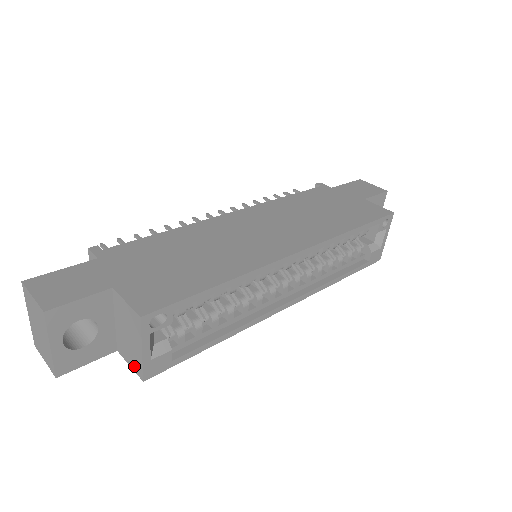
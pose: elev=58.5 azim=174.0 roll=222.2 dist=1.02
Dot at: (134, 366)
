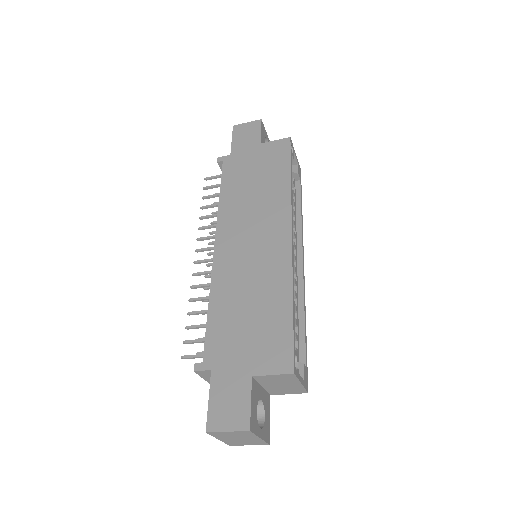
Dot at: (295, 392)
